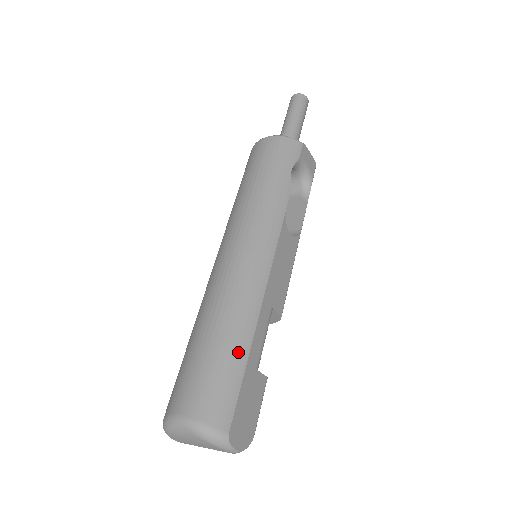
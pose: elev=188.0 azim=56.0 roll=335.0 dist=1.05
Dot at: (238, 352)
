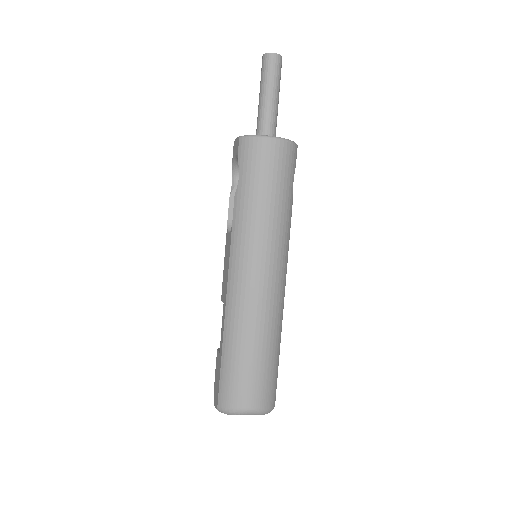
Dot at: (277, 355)
